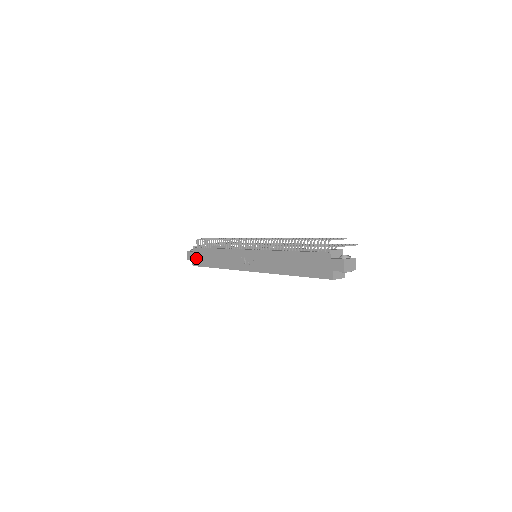
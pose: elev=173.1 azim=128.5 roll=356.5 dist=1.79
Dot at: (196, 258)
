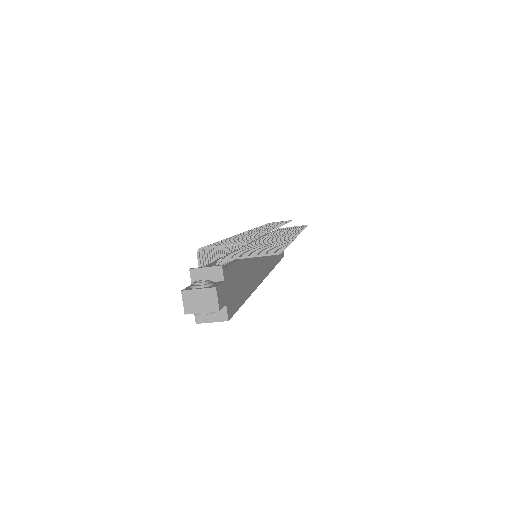
Dot at: occluded
